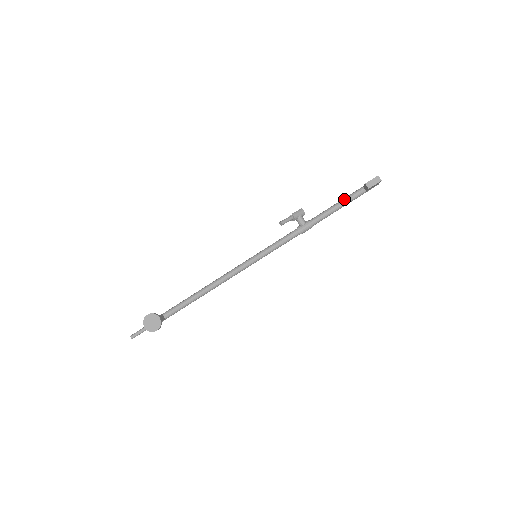
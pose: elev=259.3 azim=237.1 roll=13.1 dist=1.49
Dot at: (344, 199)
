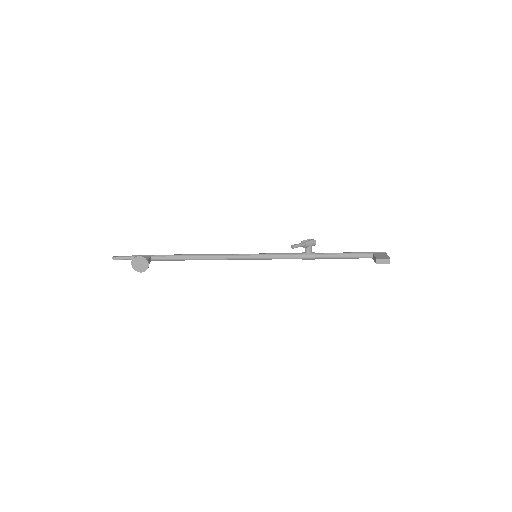
Dot at: (352, 254)
